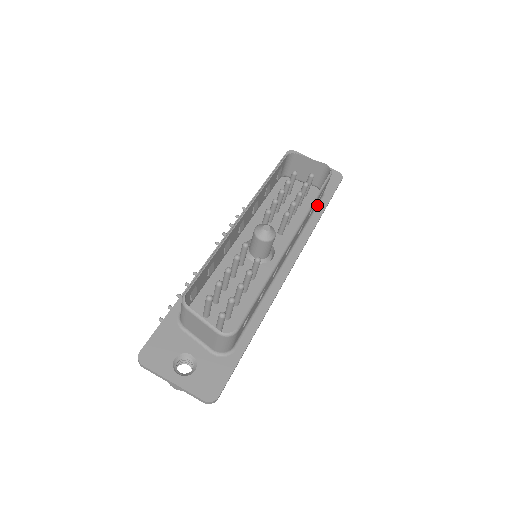
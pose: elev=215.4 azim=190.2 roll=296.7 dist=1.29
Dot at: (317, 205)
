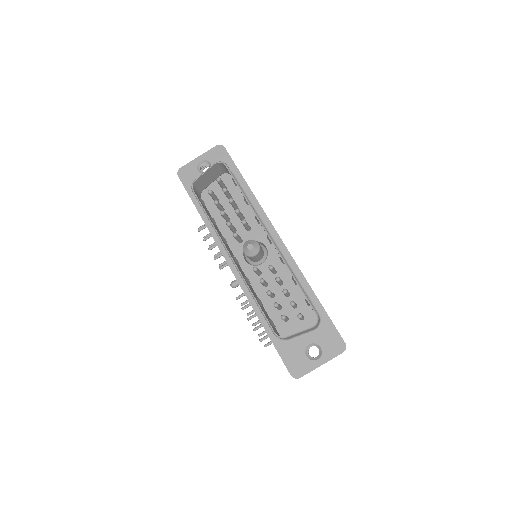
Dot at: occluded
